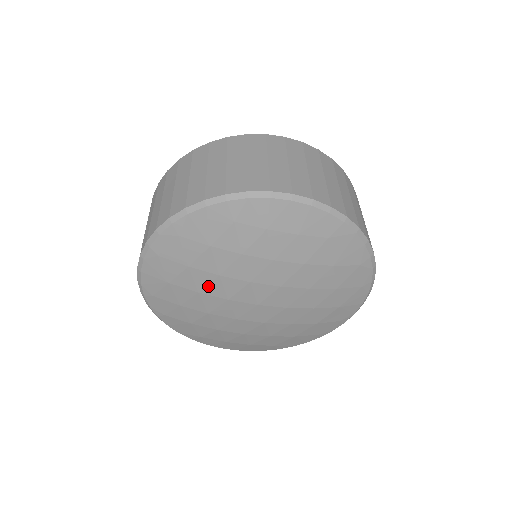
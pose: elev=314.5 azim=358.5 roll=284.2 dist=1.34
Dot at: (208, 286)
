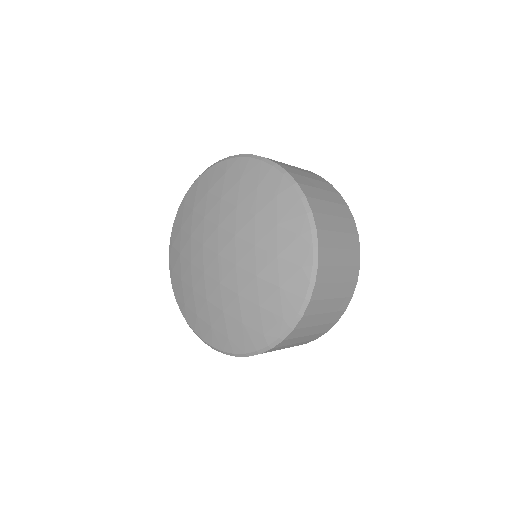
Dot at: (197, 229)
